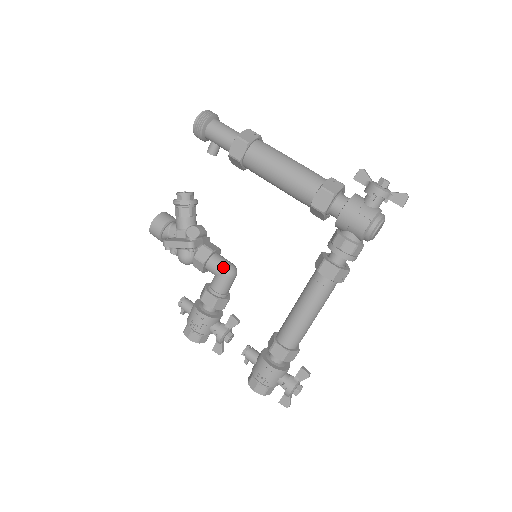
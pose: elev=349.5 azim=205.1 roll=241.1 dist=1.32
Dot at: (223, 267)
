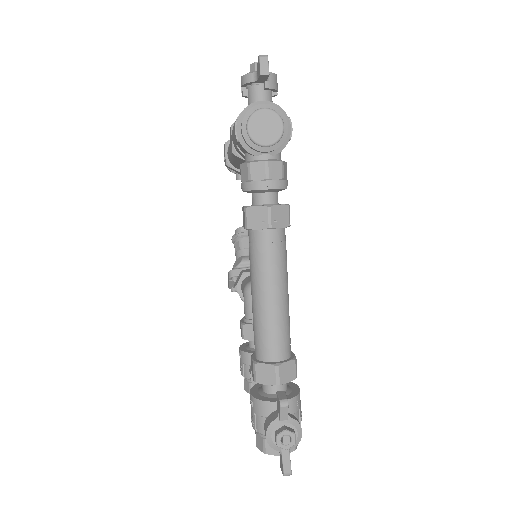
Dot at: (244, 285)
